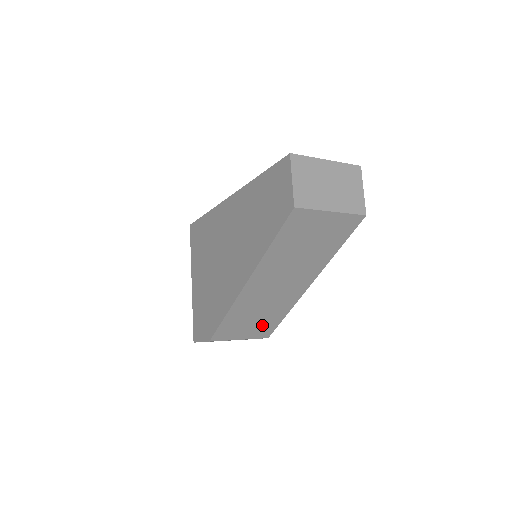
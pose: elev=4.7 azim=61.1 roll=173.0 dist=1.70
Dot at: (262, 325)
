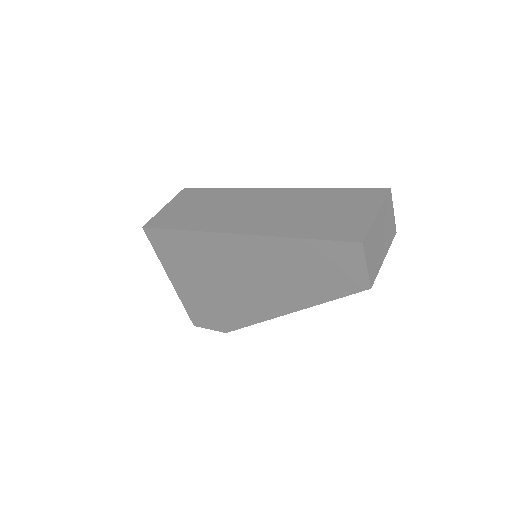
Dot at: occluded
